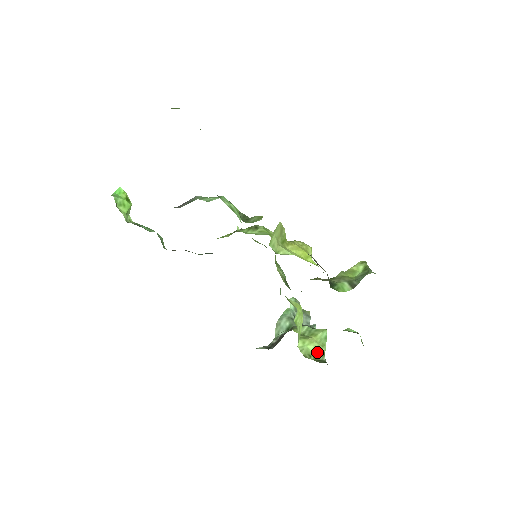
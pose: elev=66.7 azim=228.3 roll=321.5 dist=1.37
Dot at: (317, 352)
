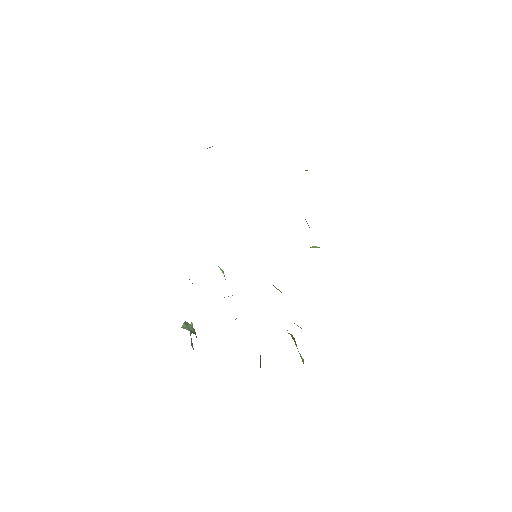
Dot at: occluded
